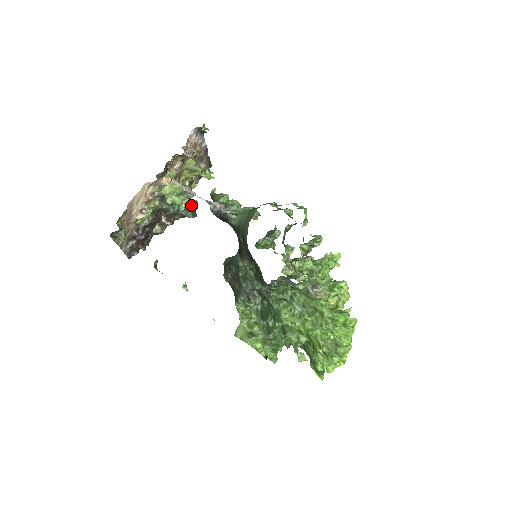
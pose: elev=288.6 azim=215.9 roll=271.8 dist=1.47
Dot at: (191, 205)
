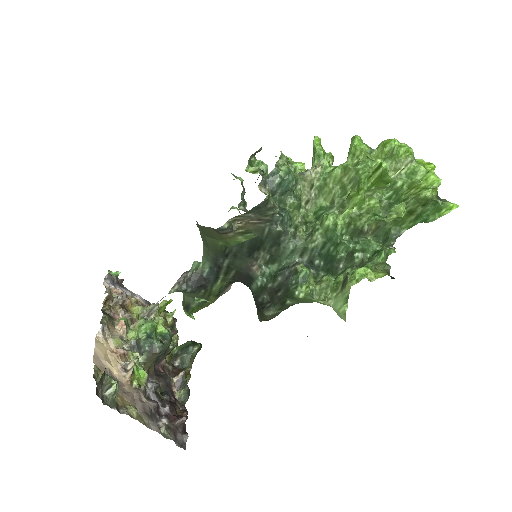
Dot at: (186, 345)
